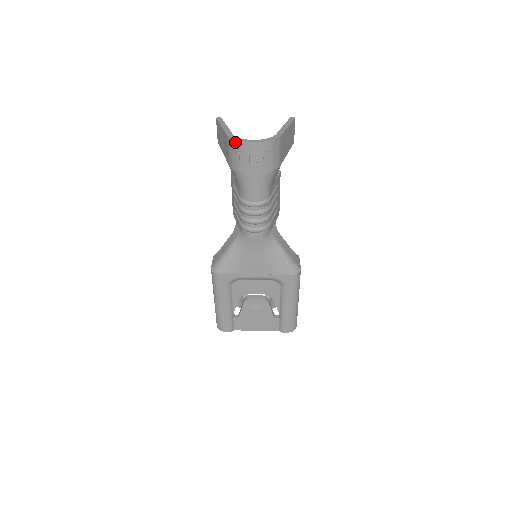
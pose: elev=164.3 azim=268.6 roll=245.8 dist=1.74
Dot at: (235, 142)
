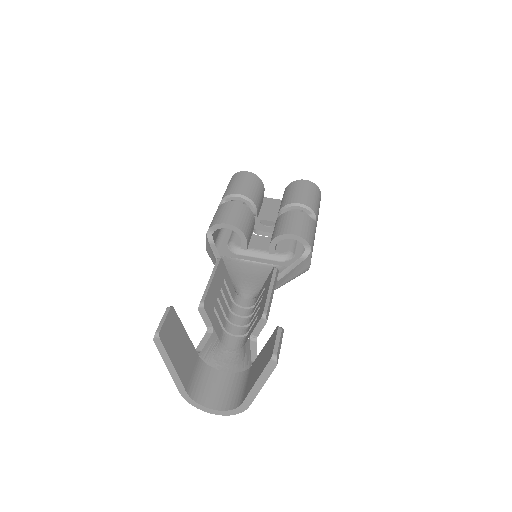
Dot at: (191, 401)
